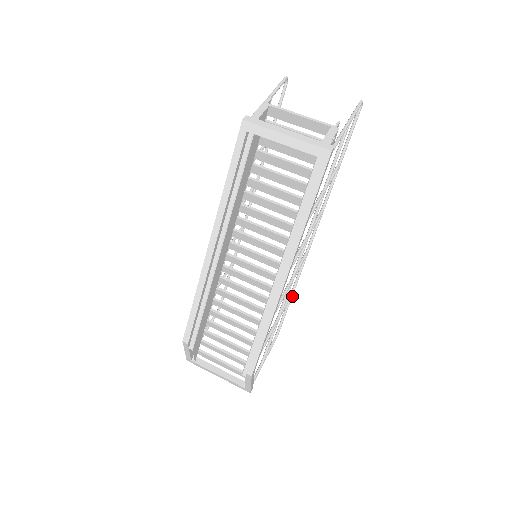
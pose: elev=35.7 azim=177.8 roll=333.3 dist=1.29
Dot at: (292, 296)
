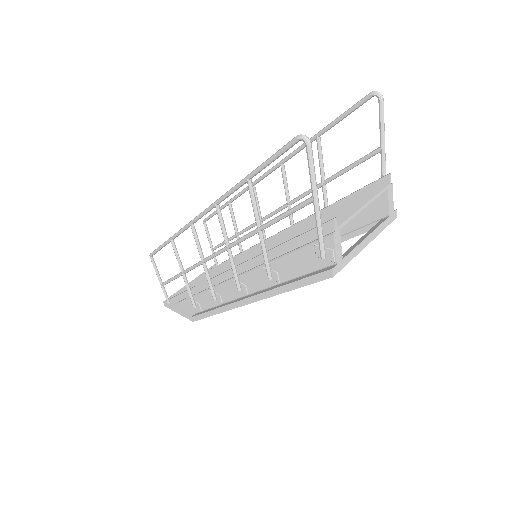
Dot at: (227, 204)
